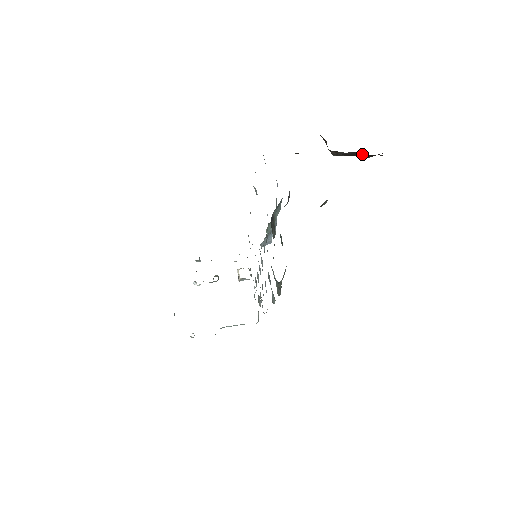
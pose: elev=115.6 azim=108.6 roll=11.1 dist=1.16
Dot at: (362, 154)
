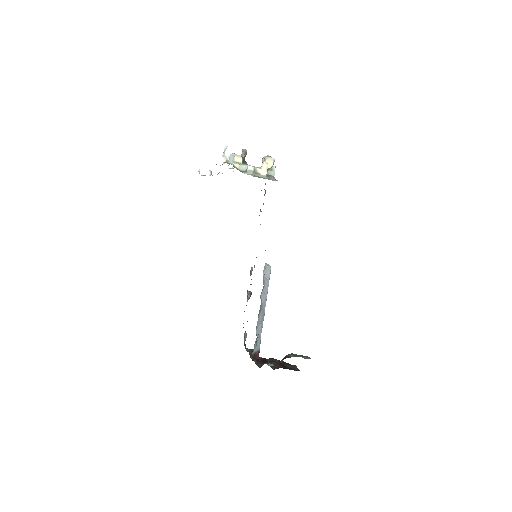
Dot at: occluded
